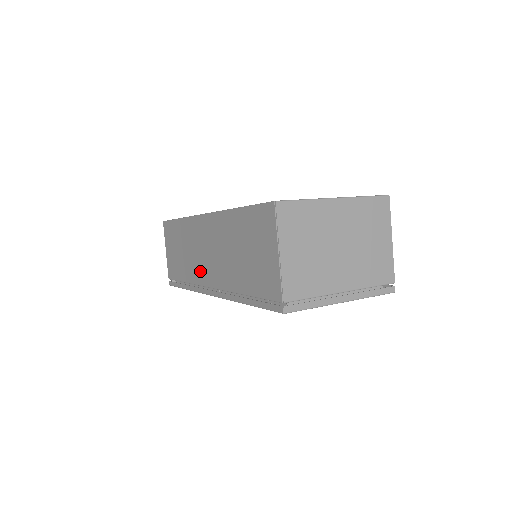
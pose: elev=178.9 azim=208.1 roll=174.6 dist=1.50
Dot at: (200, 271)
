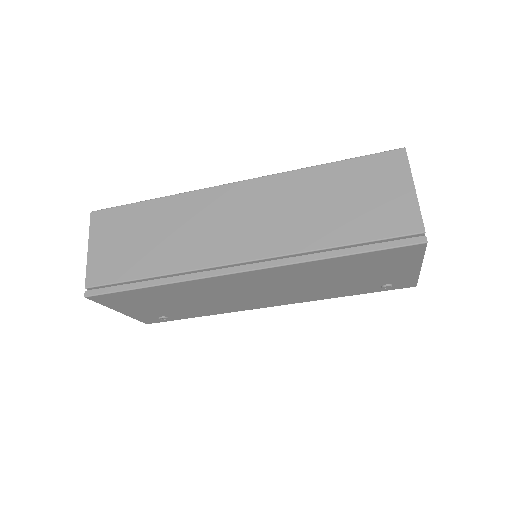
Dot at: (213, 248)
